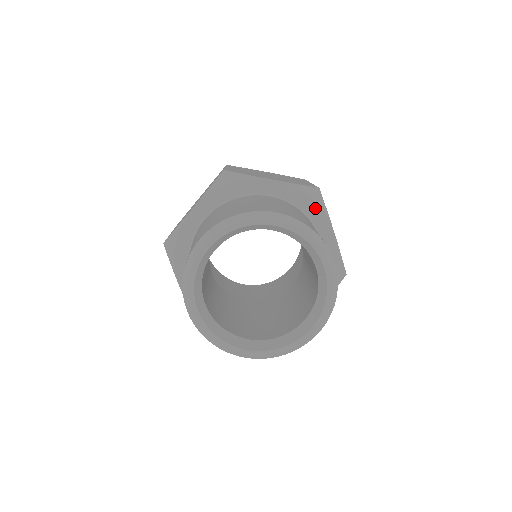
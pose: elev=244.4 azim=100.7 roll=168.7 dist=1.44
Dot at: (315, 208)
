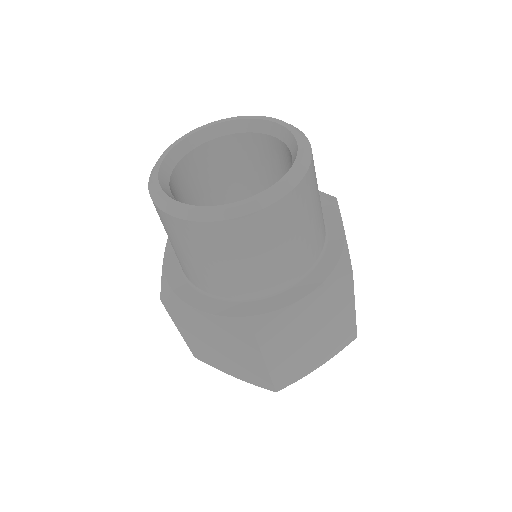
Dot at: occluded
